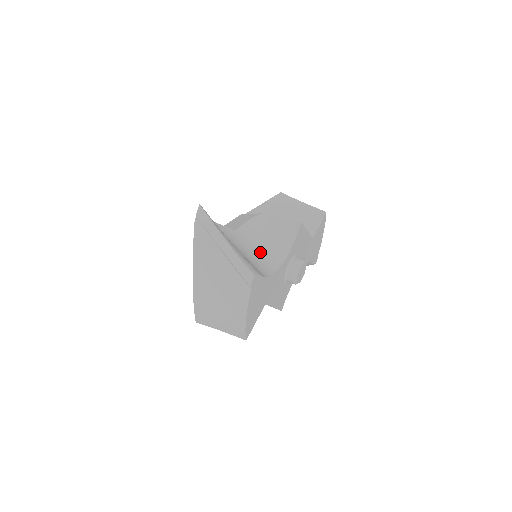
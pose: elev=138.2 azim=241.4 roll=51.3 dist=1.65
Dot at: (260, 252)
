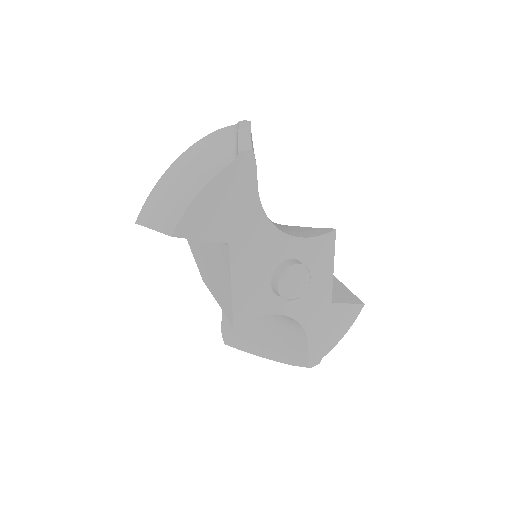
Dot at: occluded
